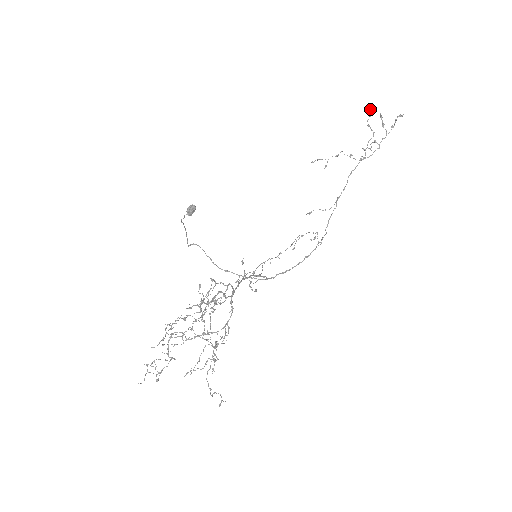
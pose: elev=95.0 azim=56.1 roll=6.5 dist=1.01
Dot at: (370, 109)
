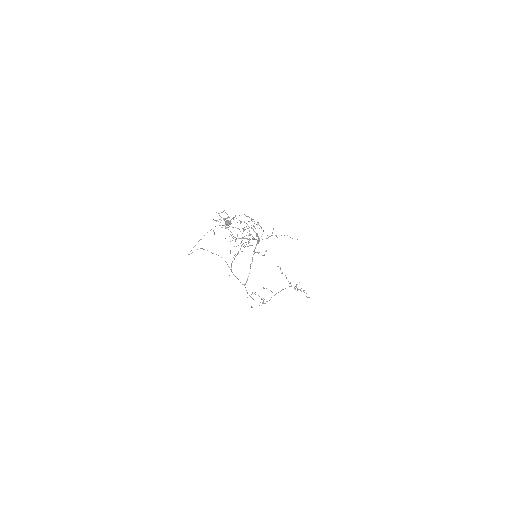
Dot at: occluded
